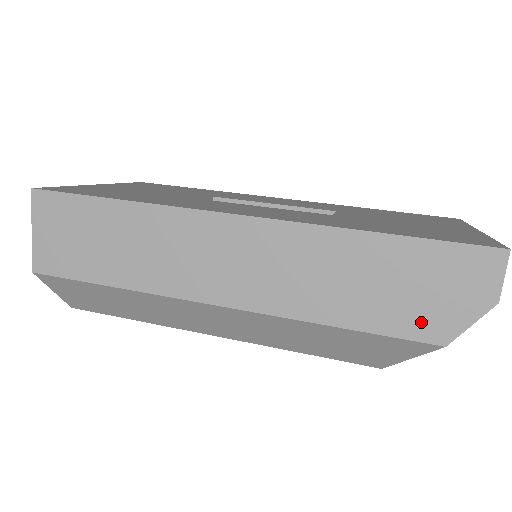
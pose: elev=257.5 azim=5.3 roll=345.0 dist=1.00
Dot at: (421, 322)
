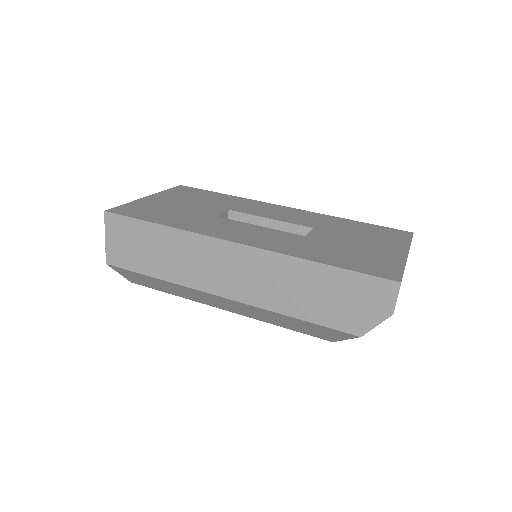
Dot at: (346, 321)
